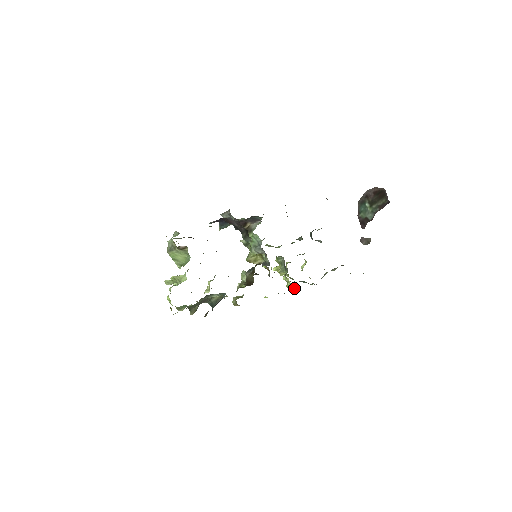
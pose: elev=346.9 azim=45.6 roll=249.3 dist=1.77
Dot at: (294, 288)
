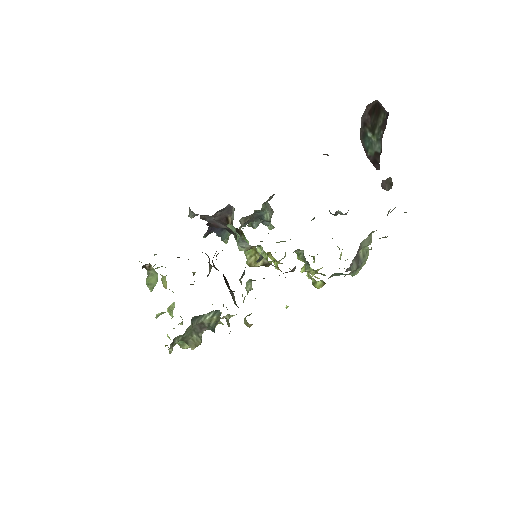
Dot at: (319, 284)
